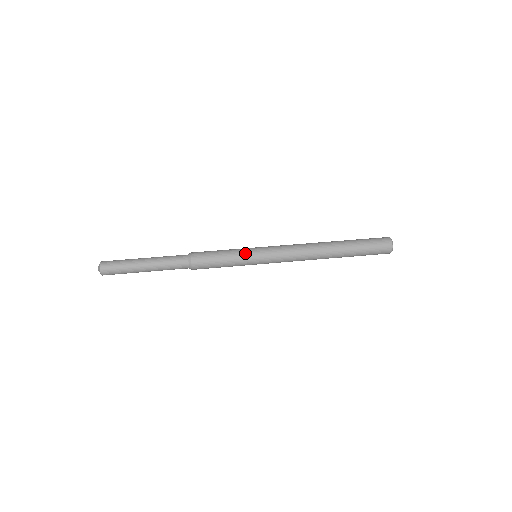
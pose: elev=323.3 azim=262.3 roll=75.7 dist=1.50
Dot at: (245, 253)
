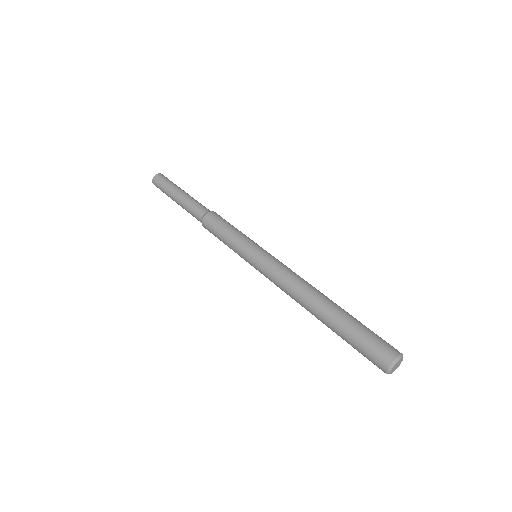
Dot at: (240, 250)
